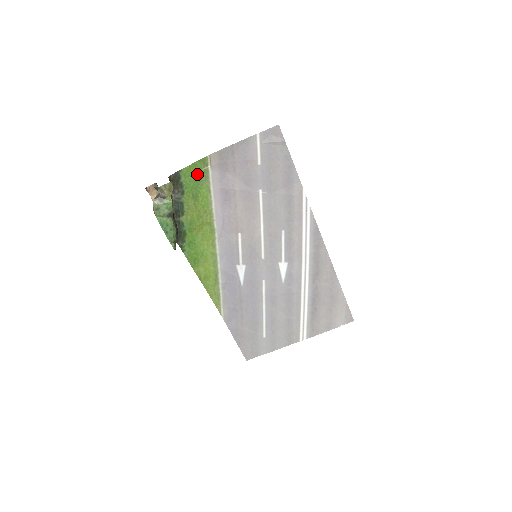
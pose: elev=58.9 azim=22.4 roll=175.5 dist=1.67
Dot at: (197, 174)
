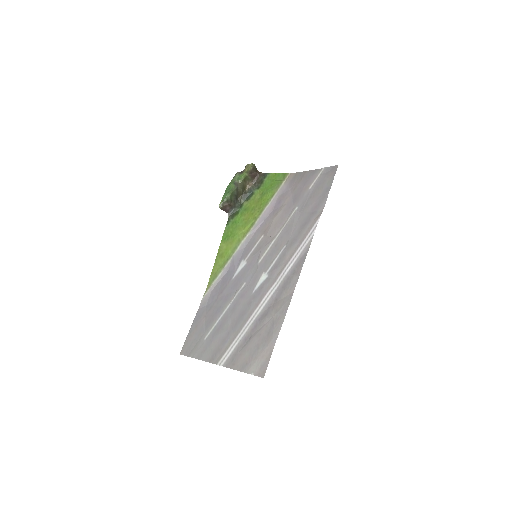
Dot at: (275, 181)
